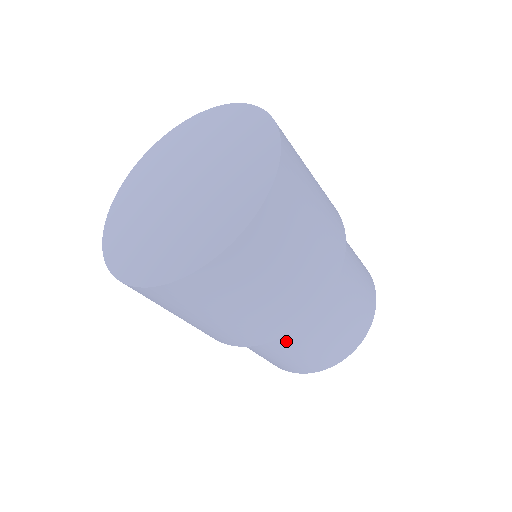
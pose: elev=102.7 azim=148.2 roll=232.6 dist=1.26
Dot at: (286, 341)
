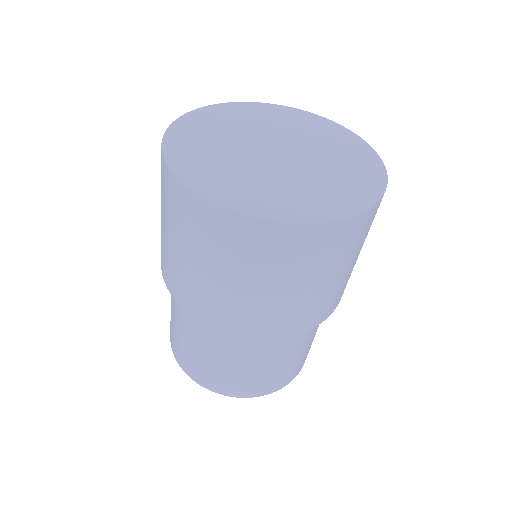
Dot at: (302, 336)
